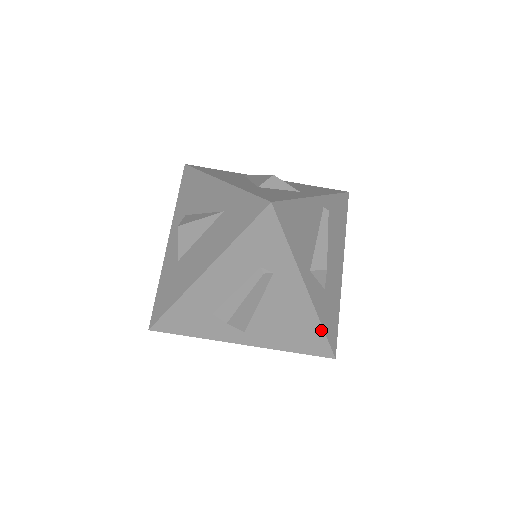
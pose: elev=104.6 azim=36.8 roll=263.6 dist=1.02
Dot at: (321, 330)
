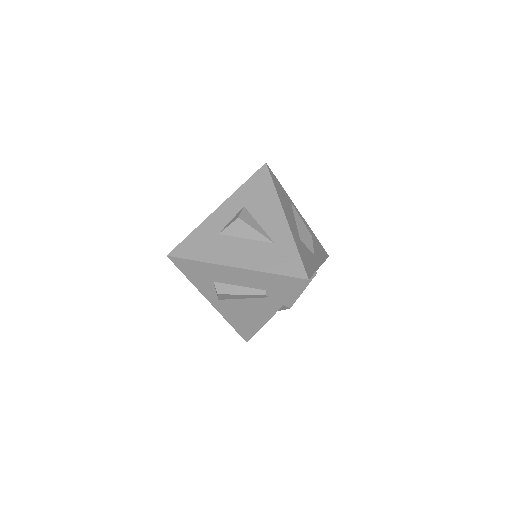
Dot at: (257, 330)
